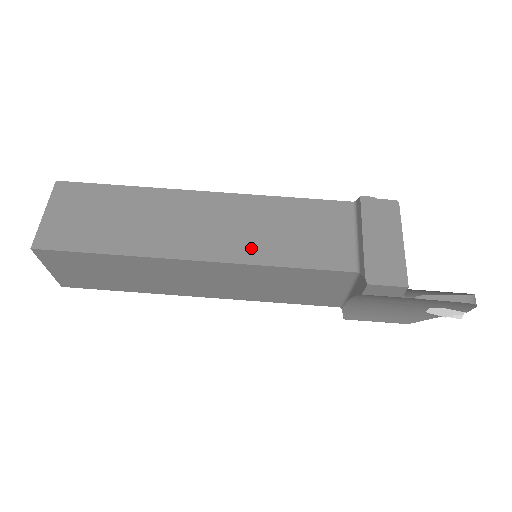
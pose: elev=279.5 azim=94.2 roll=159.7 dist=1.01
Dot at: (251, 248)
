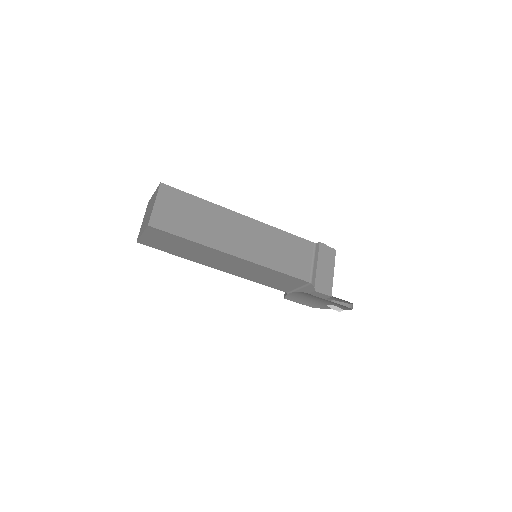
Dot at: (264, 256)
